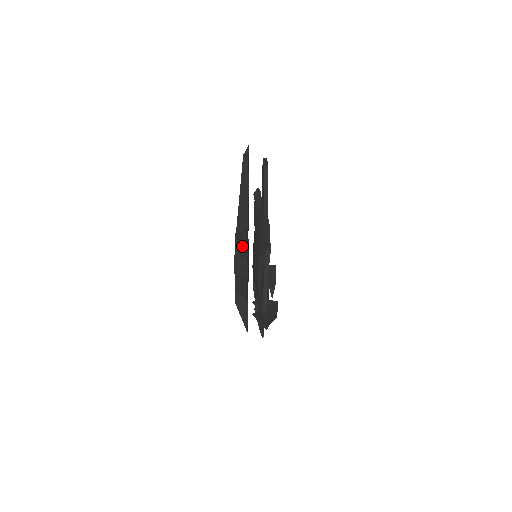
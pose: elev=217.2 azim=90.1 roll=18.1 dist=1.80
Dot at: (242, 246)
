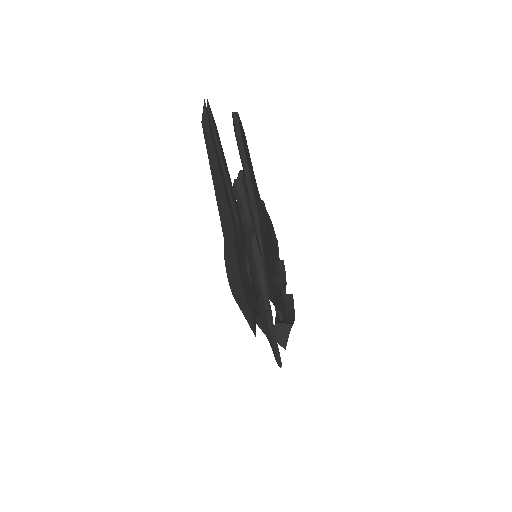
Dot at: (236, 283)
